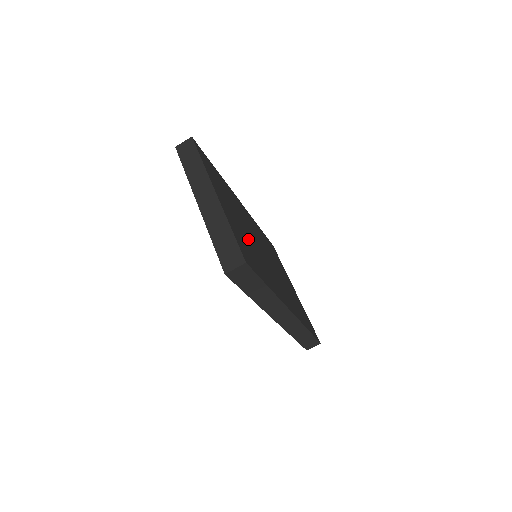
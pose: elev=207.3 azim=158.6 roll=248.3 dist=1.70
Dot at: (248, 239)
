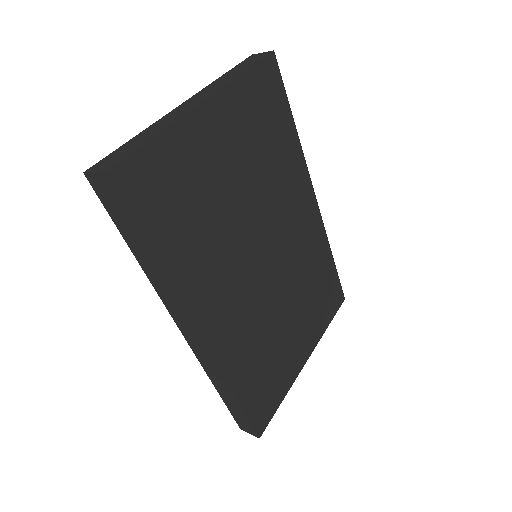
Dot at: (221, 202)
